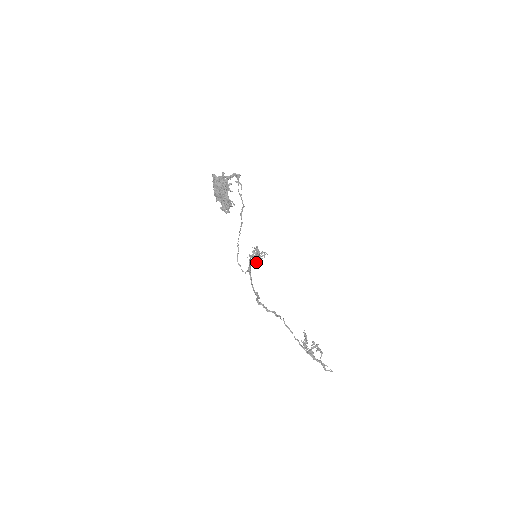
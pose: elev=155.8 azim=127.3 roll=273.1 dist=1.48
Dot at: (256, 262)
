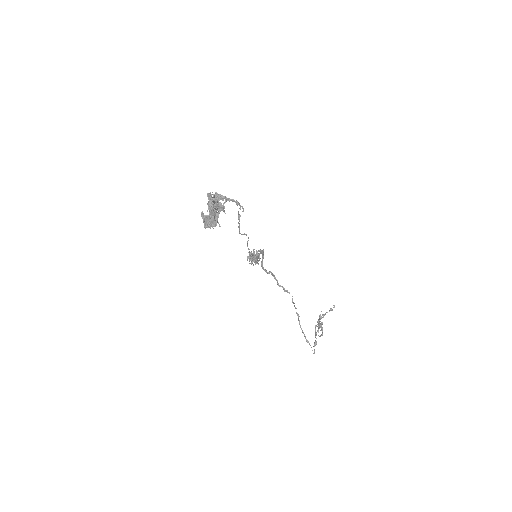
Dot at: occluded
